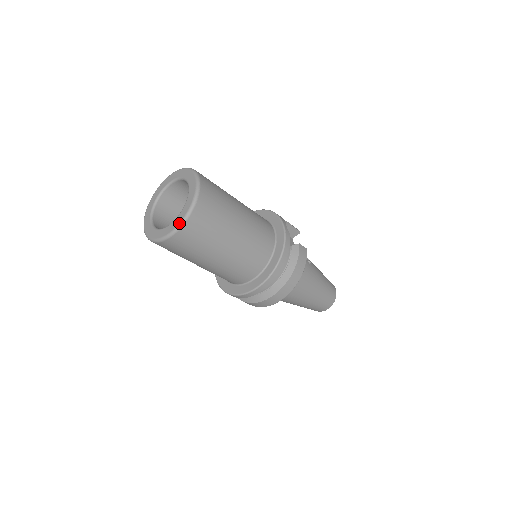
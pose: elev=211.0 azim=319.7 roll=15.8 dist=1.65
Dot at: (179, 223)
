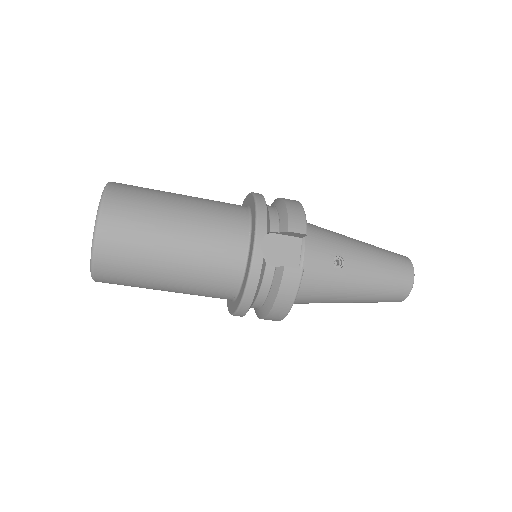
Dot at: occluded
